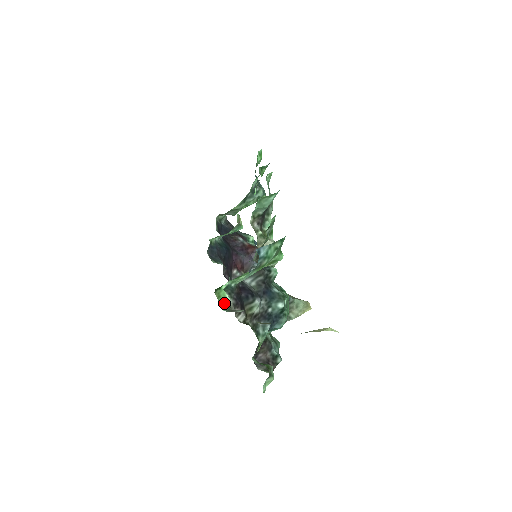
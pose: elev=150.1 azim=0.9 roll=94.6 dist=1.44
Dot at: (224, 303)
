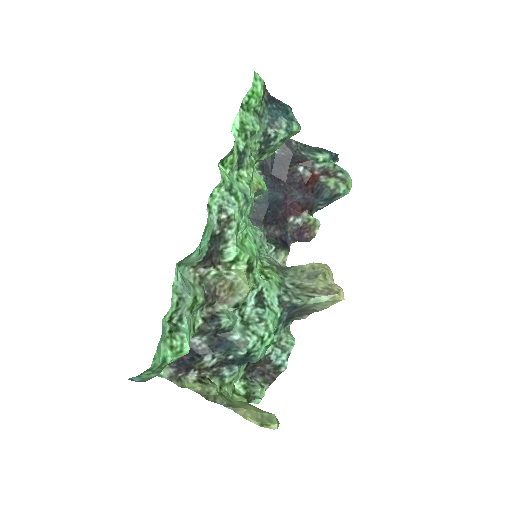
Dot at: (161, 376)
